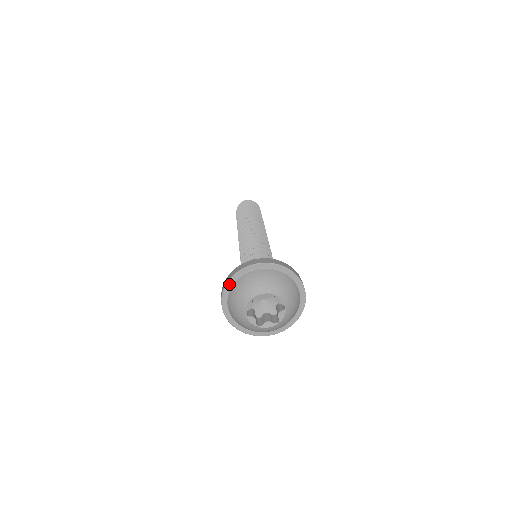
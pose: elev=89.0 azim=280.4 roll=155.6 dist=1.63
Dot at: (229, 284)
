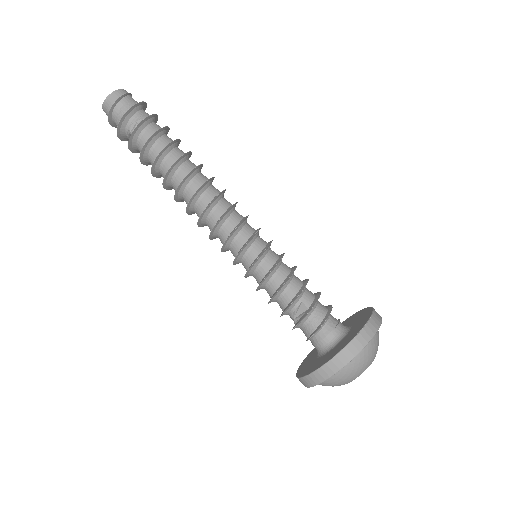
Dot at: occluded
